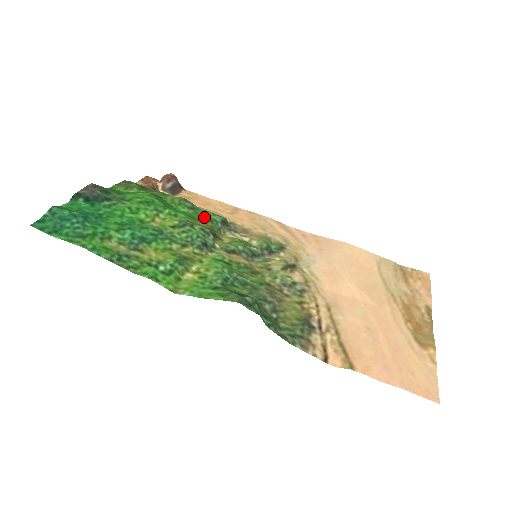
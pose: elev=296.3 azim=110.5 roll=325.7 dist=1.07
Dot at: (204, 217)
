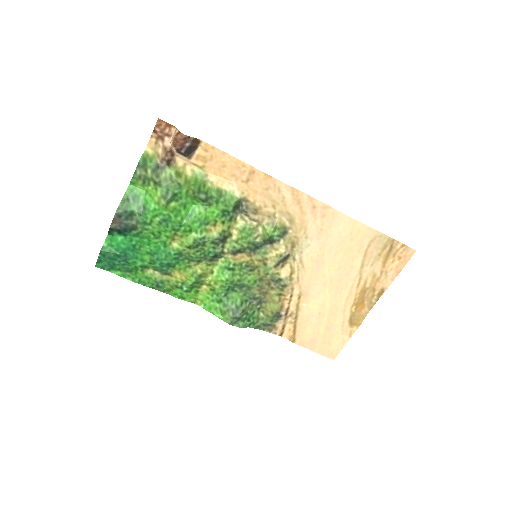
Dot at: (217, 210)
